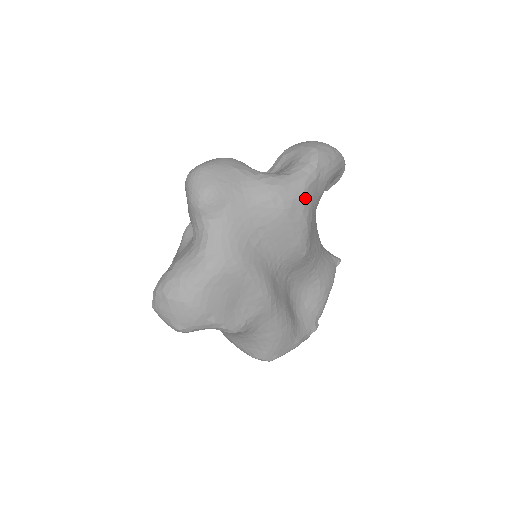
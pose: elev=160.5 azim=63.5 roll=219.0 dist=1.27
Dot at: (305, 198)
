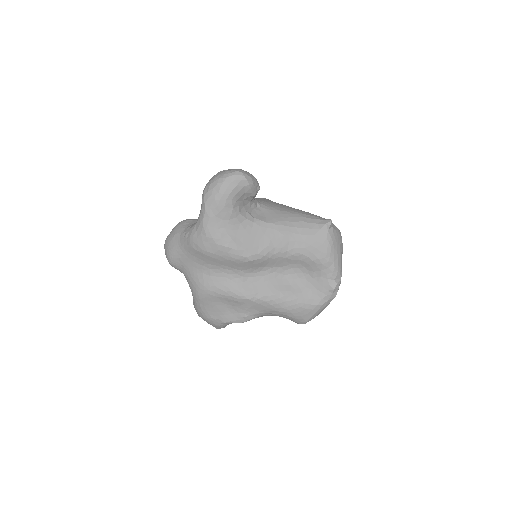
Dot at: (210, 234)
